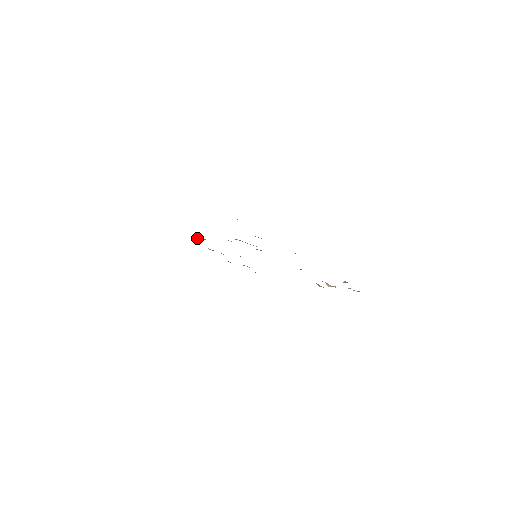
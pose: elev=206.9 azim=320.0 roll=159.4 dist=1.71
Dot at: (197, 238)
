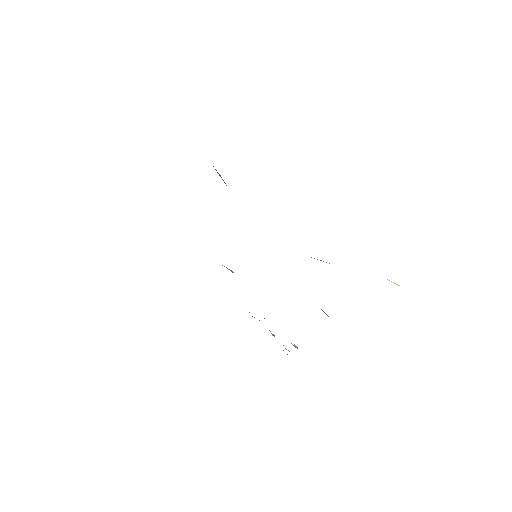
Dot at: occluded
